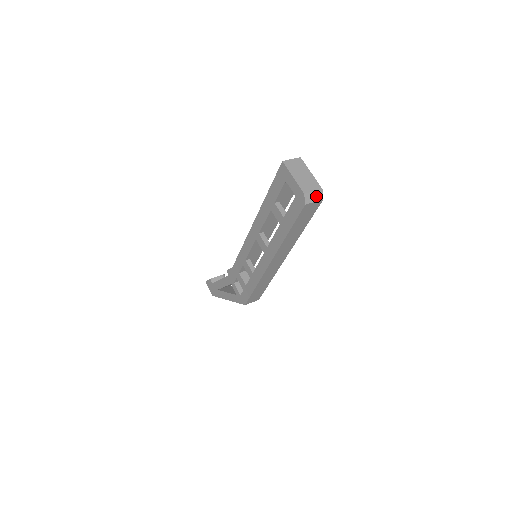
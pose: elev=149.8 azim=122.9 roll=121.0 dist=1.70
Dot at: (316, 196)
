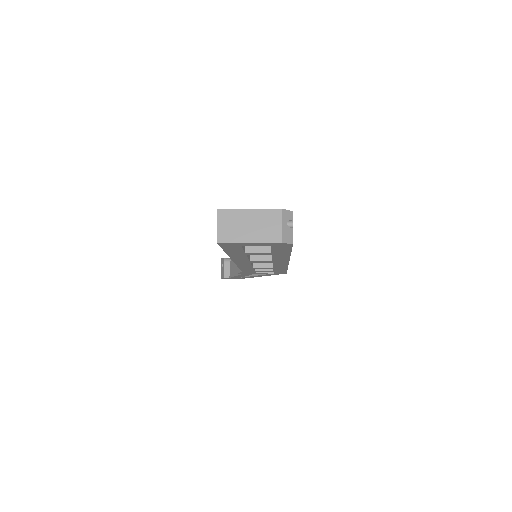
Dot at: (285, 221)
